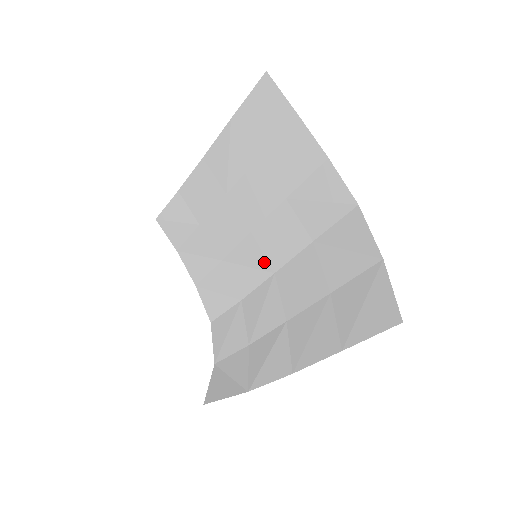
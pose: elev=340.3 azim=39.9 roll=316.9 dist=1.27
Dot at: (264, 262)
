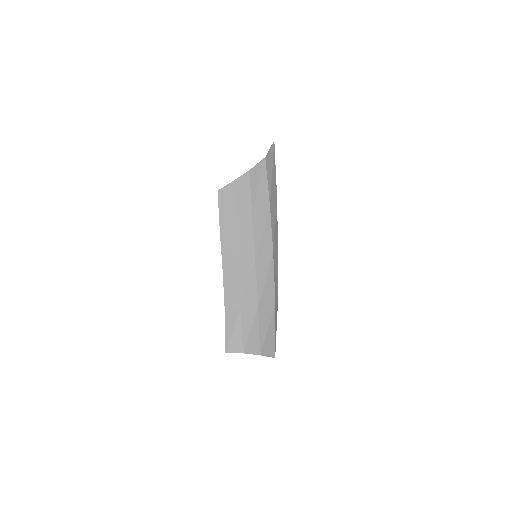
Dot at: (267, 259)
